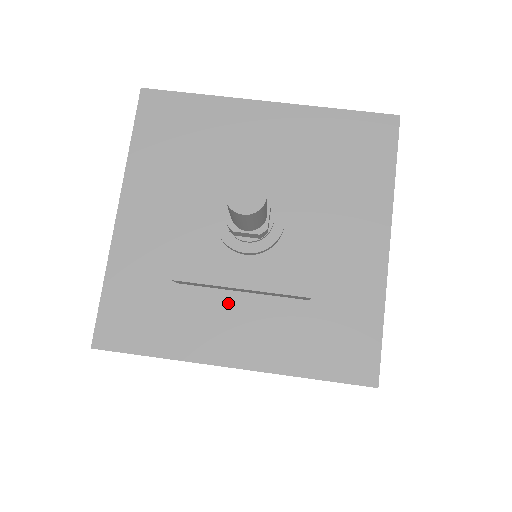
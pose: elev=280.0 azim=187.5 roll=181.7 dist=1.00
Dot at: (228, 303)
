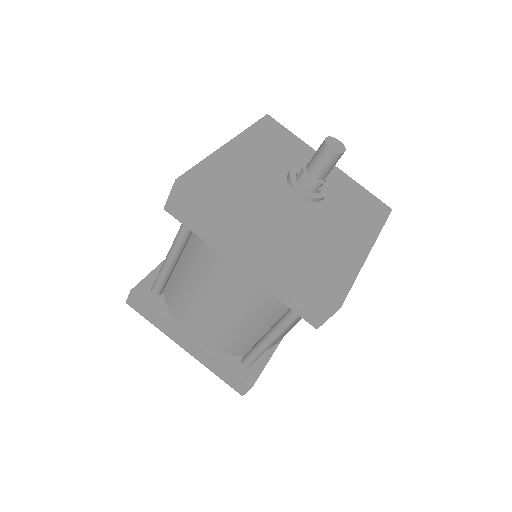
Dot at: (336, 231)
